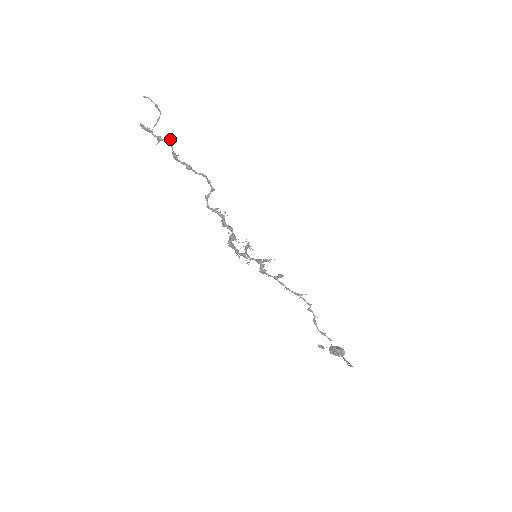
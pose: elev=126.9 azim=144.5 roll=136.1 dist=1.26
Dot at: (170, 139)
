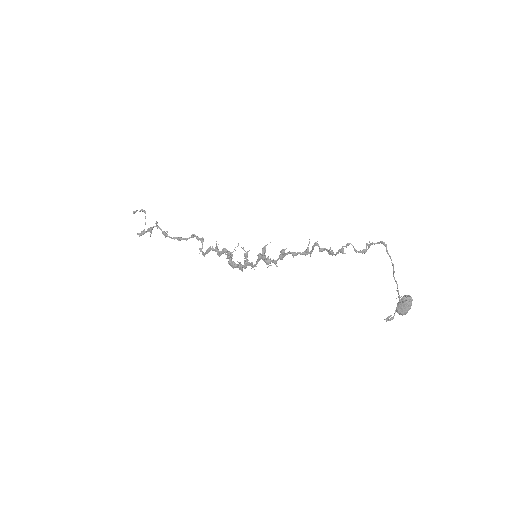
Dot at: (156, 221)
